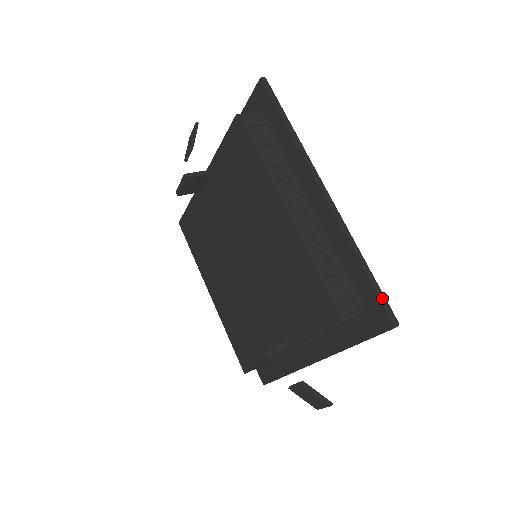
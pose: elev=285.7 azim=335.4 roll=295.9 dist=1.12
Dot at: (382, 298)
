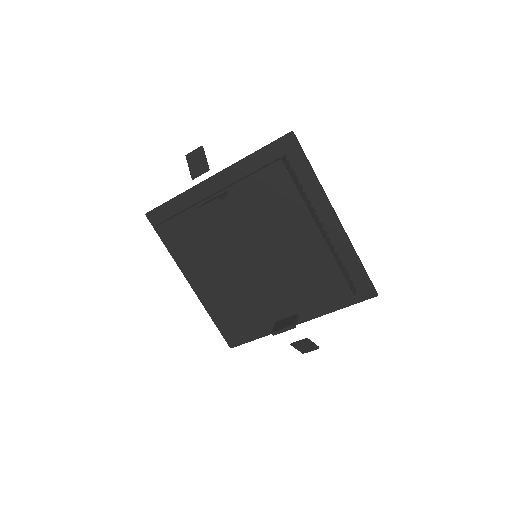
Dot at: (371, 281)
